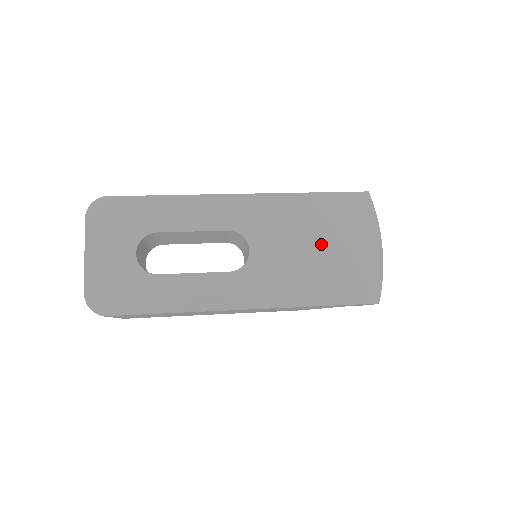
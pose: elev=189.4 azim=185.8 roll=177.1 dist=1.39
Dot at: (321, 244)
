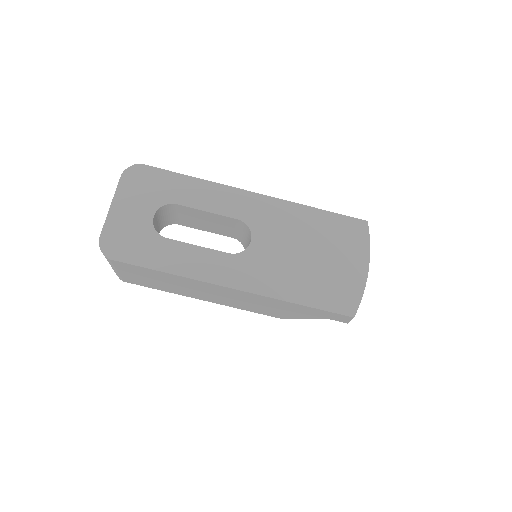
Dot at: (315, 253)
